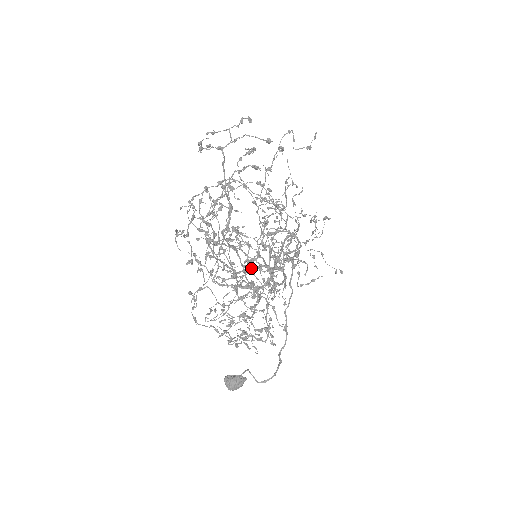
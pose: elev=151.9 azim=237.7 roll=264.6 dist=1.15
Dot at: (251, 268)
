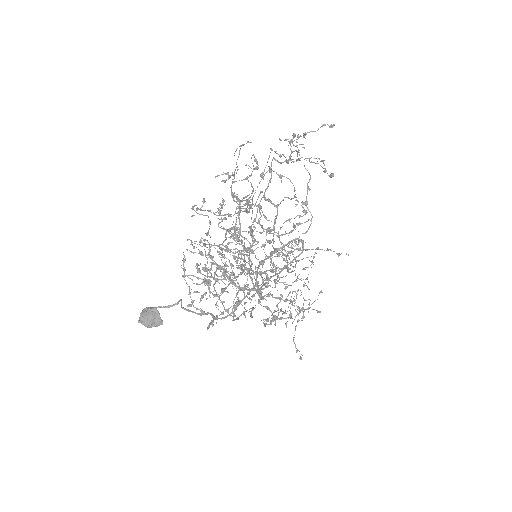
Dot at: (240, 273)
